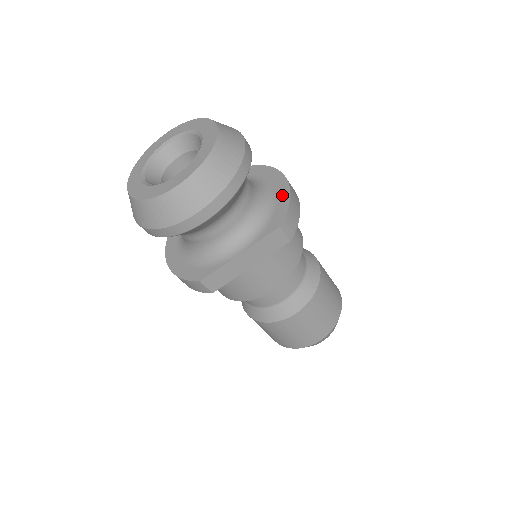
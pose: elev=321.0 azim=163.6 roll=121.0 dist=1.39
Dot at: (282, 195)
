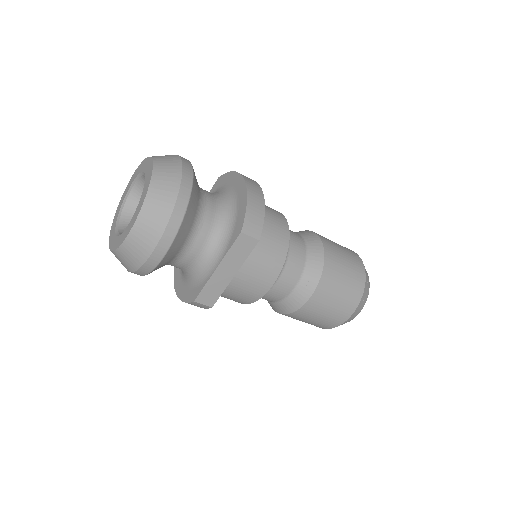
Dot at: (241, 199)
